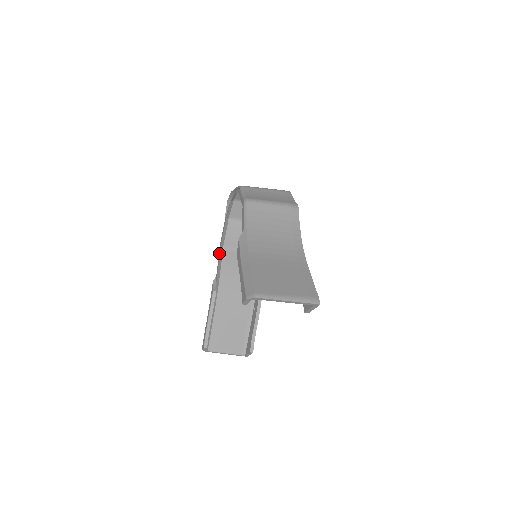
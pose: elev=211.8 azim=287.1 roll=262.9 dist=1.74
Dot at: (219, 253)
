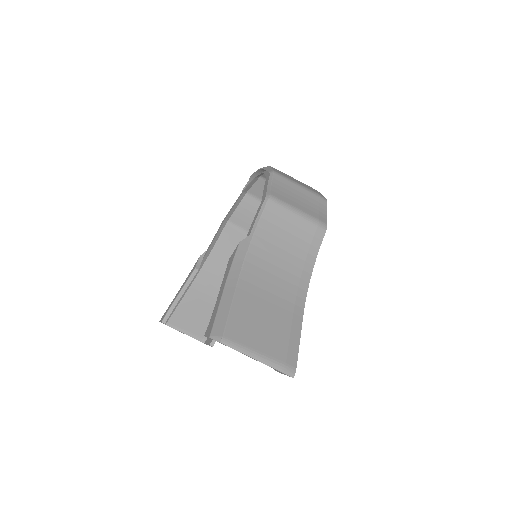
Dot at: (220, 227)
